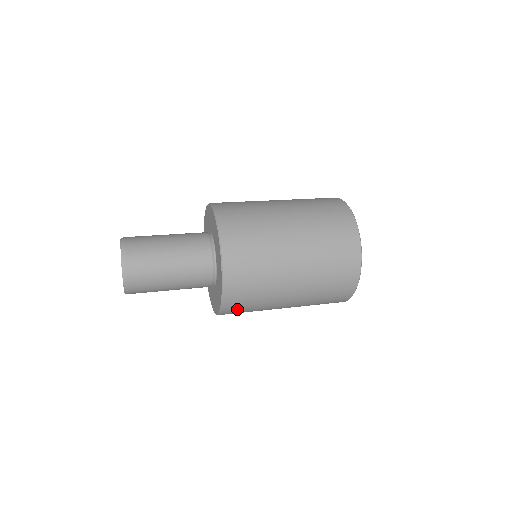
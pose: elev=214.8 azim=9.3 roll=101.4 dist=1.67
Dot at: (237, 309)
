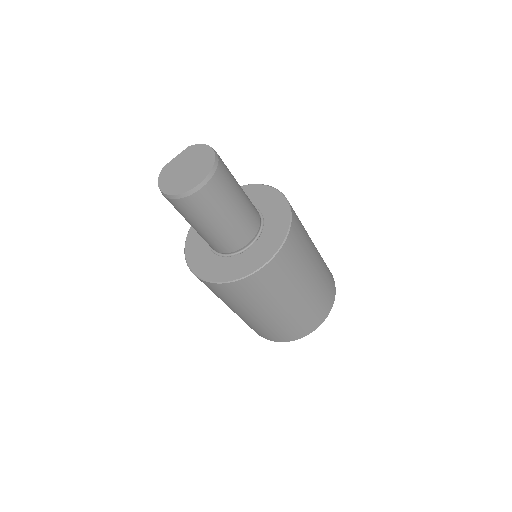
Dot at: (267, 279)
